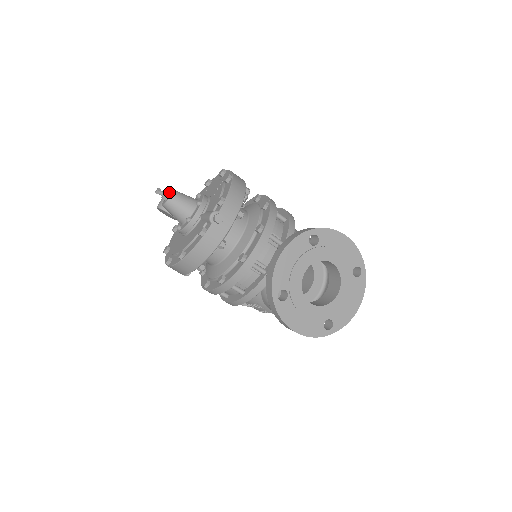
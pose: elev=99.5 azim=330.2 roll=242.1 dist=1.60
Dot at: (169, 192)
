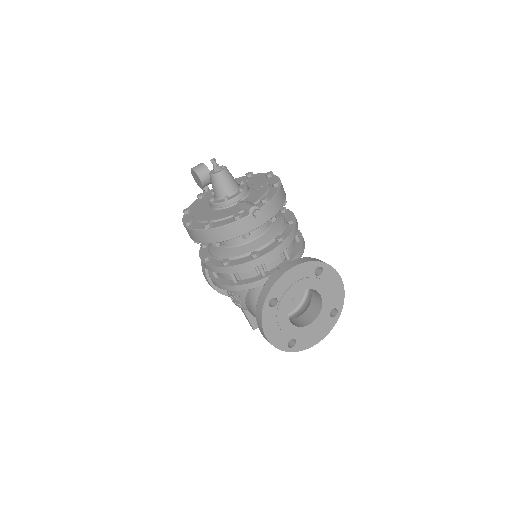
Dot at: (221, 166)
